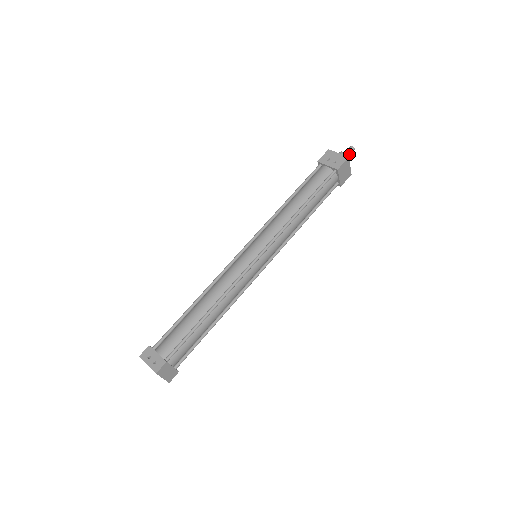
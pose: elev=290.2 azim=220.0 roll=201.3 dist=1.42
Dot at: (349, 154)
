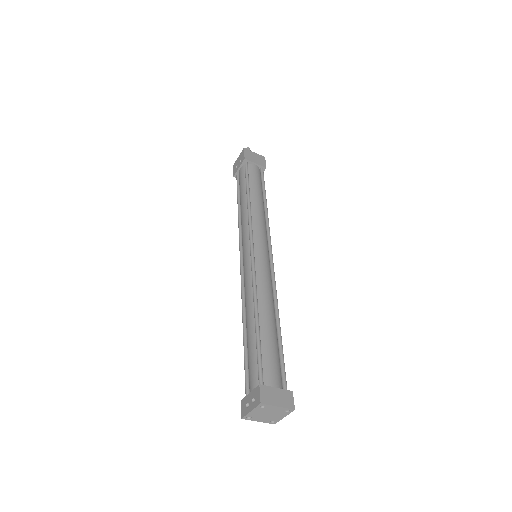
Dot at: occluded
